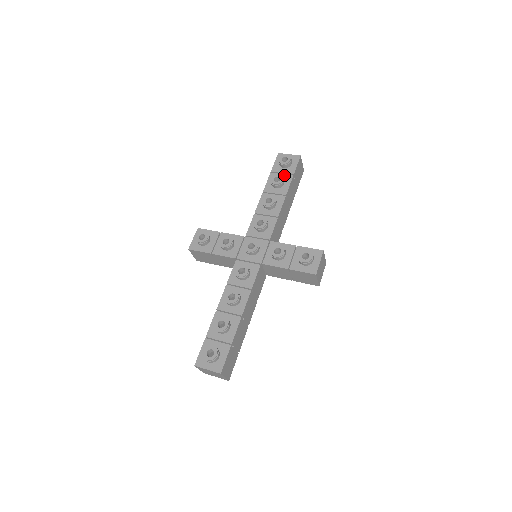
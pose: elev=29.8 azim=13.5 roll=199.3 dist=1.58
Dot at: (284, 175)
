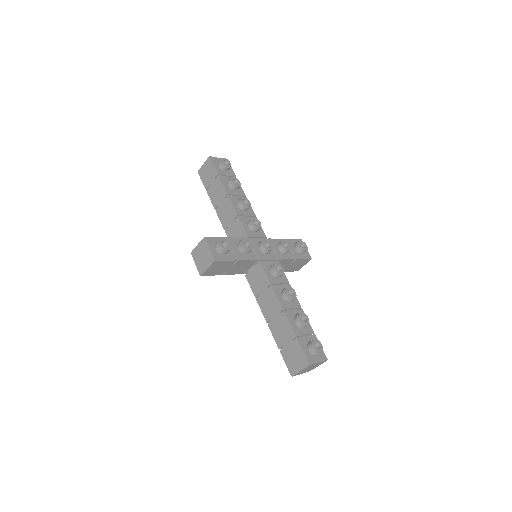
Dot at: occluded
